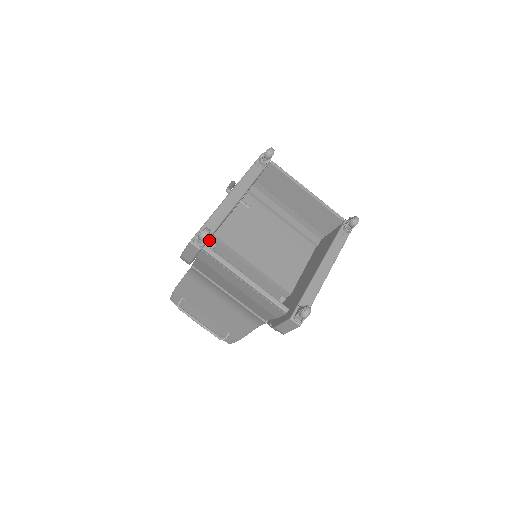
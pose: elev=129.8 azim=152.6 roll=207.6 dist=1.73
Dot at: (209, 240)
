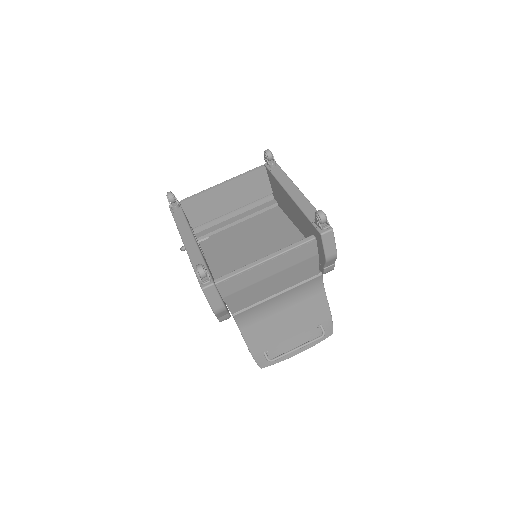
Dot at: occluded
